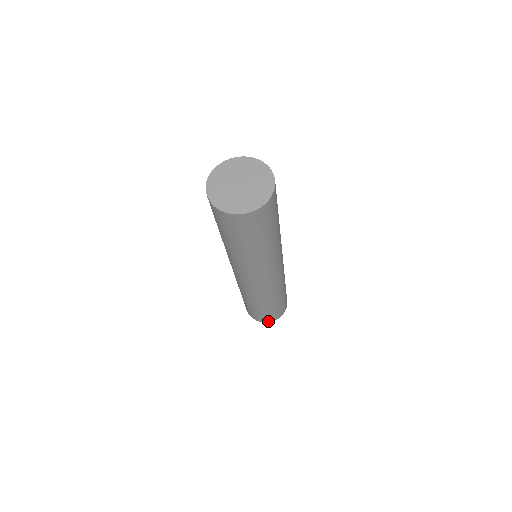
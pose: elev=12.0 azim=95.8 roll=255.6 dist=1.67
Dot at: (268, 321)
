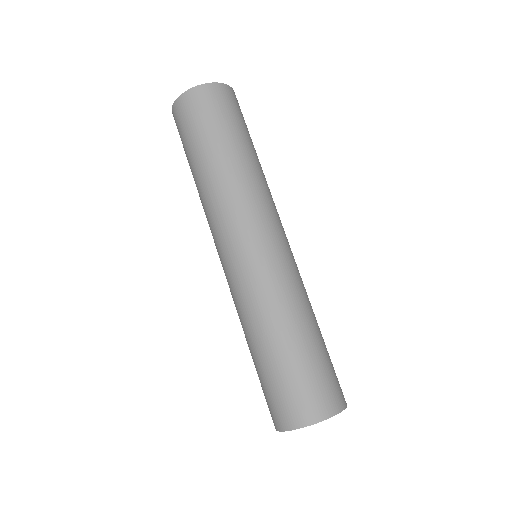
Dot at: occluded
